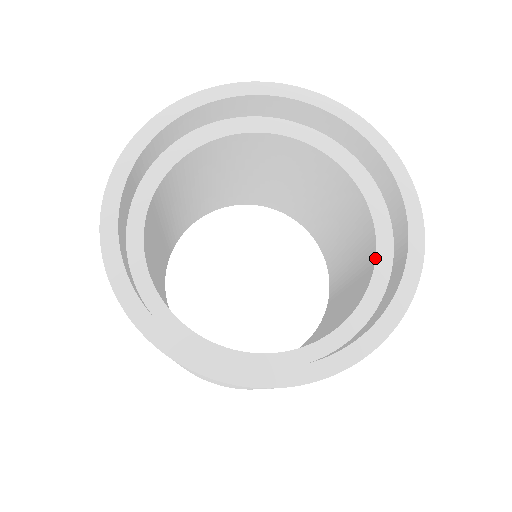
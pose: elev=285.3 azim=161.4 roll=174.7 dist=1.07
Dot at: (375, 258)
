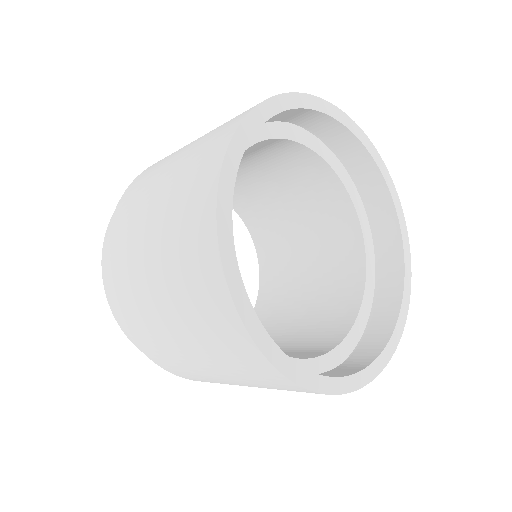
Dot at: (357, 317)
